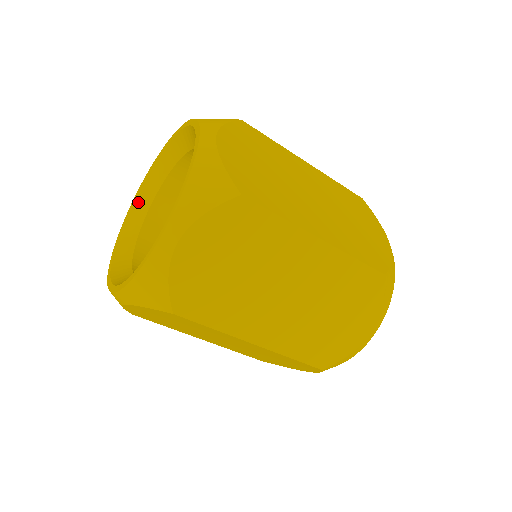
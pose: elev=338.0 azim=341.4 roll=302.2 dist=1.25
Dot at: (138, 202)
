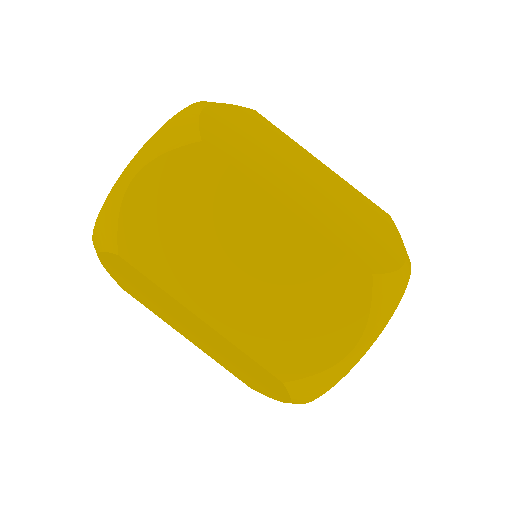
Dot at: occluded
